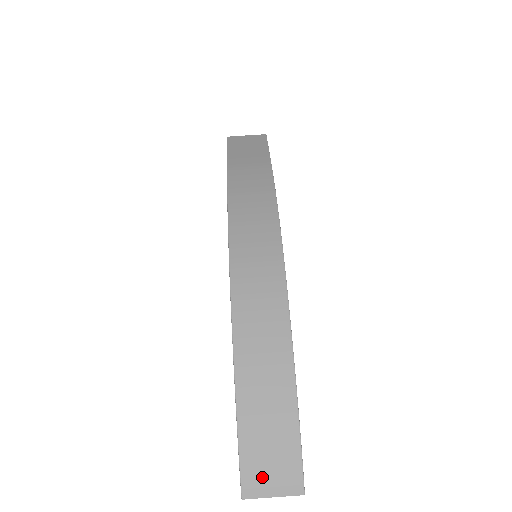
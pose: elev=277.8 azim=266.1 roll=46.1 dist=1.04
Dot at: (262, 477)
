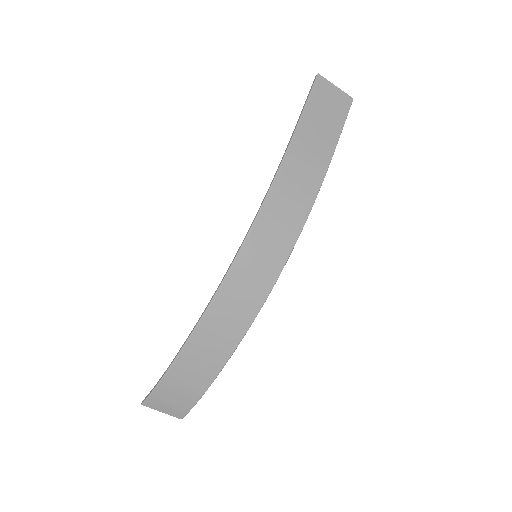
Dot at: (162, 403)
